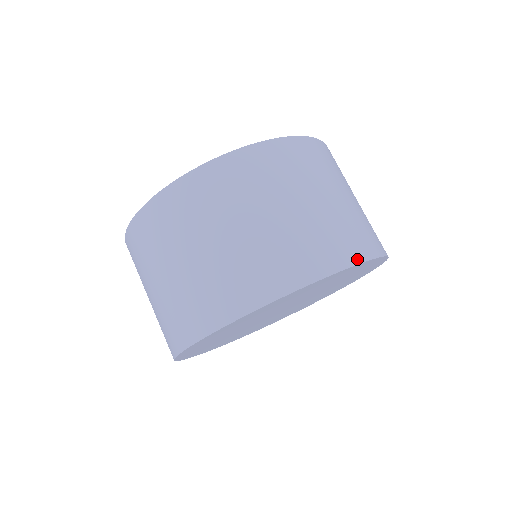
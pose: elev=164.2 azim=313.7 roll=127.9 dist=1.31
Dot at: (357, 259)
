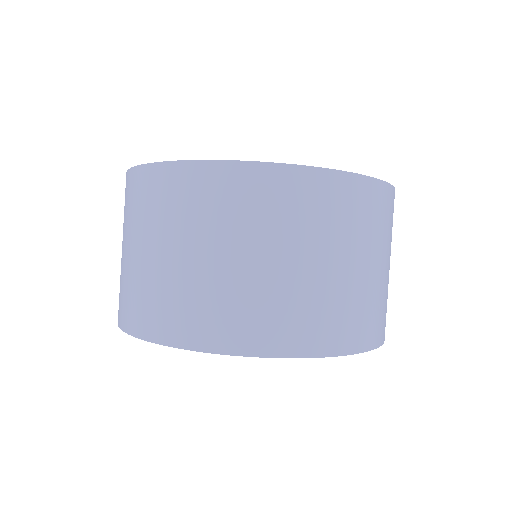
Dot at: (228, 348)
